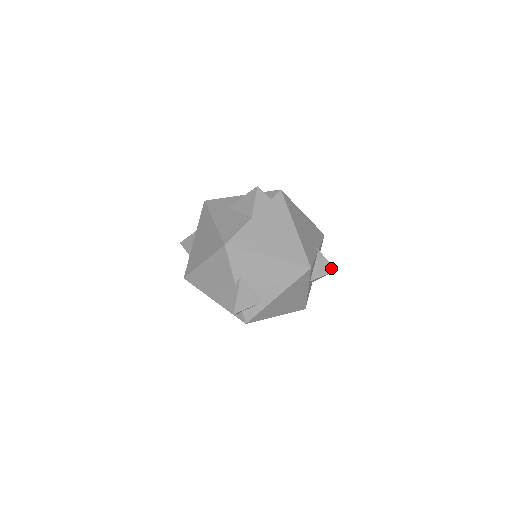
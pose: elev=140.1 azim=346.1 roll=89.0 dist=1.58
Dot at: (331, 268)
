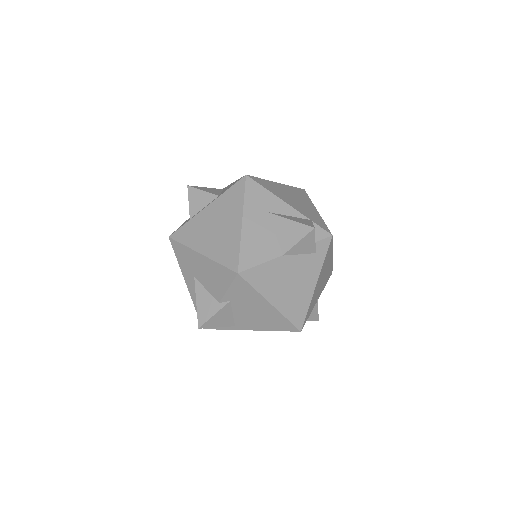
Dot at: (315, 317)
